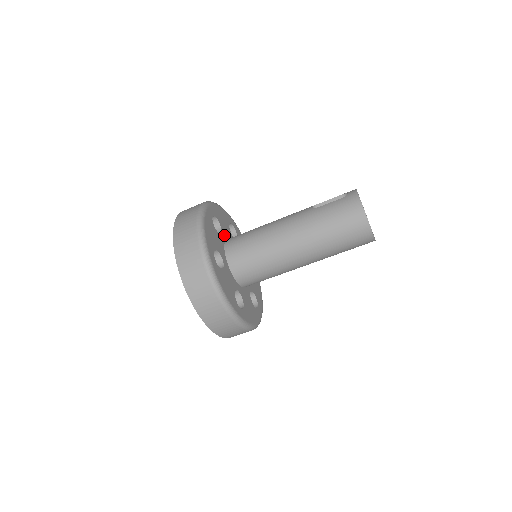
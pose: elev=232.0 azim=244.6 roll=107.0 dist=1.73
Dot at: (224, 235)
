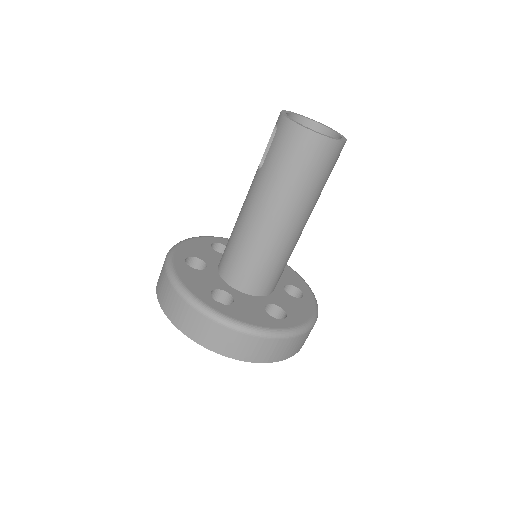
Dot at: (212, 264)
